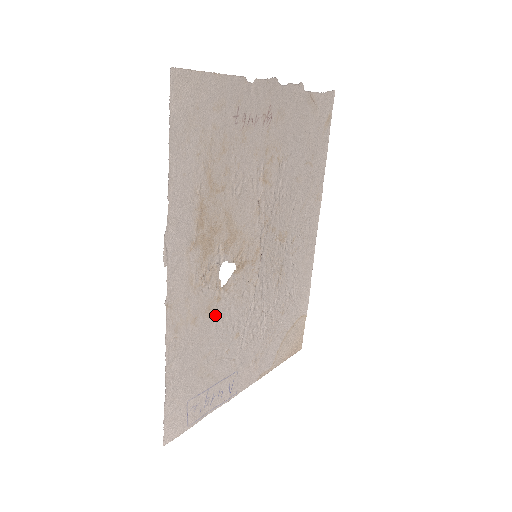
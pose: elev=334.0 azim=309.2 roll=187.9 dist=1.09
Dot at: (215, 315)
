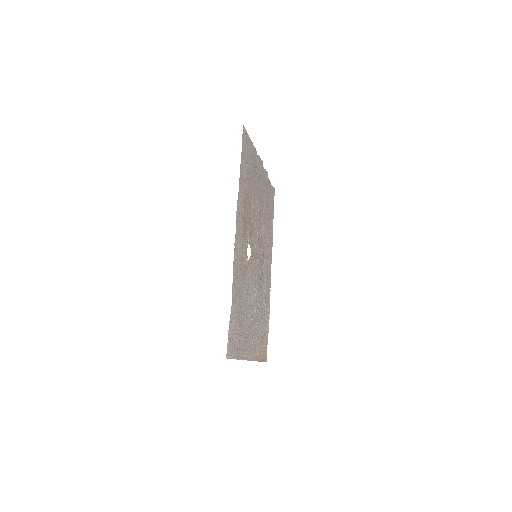
Dot at: (245, 278)
